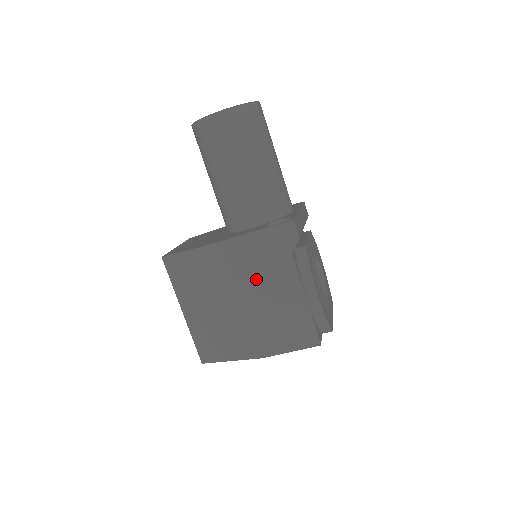
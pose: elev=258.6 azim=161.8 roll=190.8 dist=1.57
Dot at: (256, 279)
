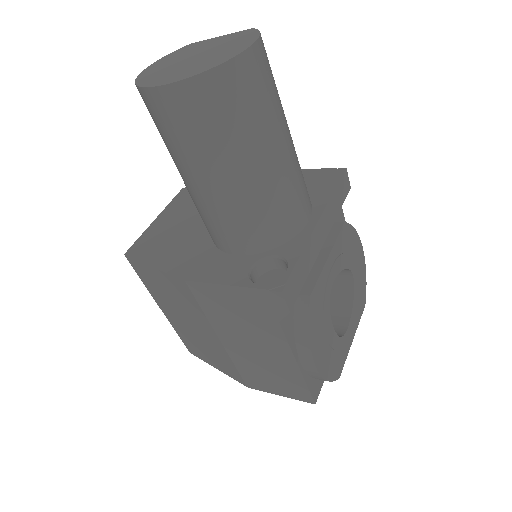
Dot at: (233, 328)
